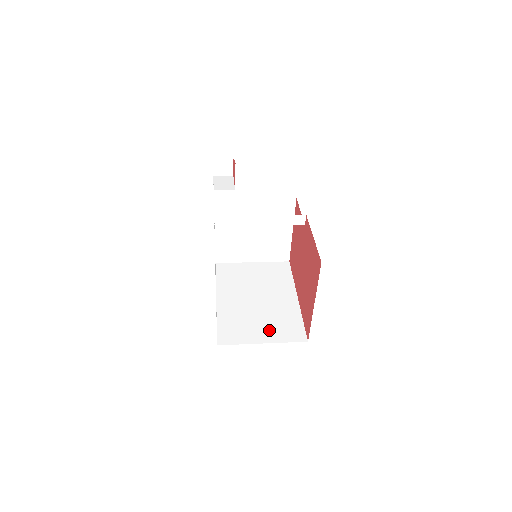
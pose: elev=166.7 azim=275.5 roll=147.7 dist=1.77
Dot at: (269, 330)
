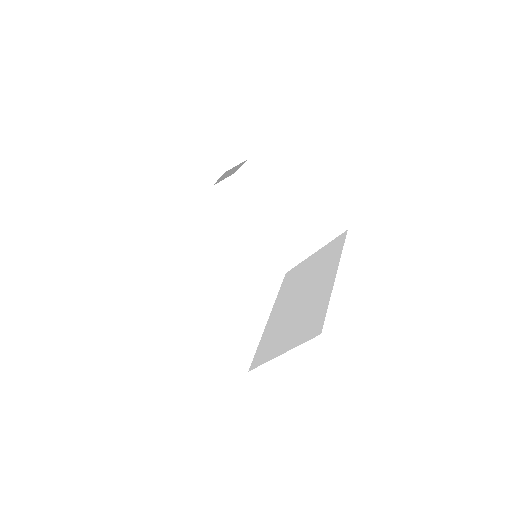
Dot at: (293, 334)
